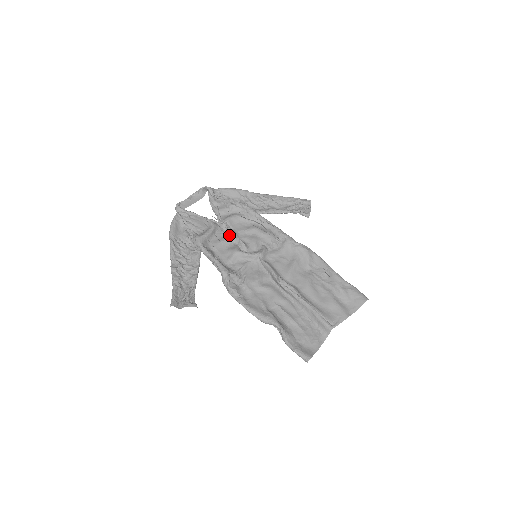
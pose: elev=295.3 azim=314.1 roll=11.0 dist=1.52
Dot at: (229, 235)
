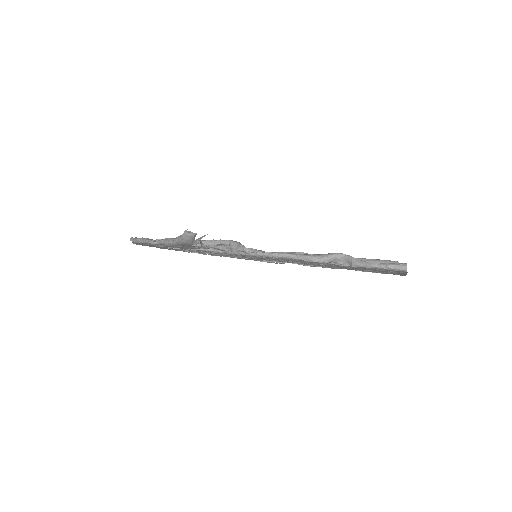
Dot at: occluded
